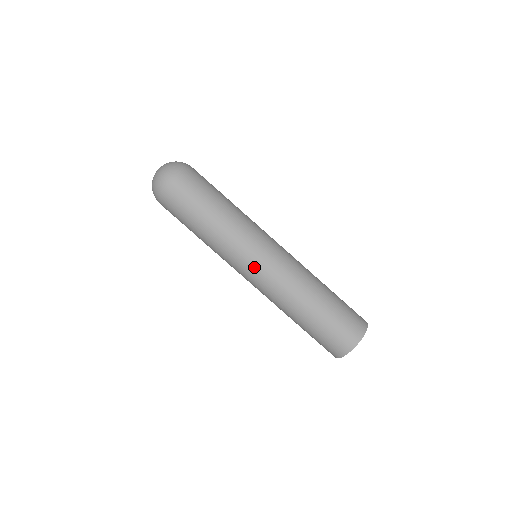
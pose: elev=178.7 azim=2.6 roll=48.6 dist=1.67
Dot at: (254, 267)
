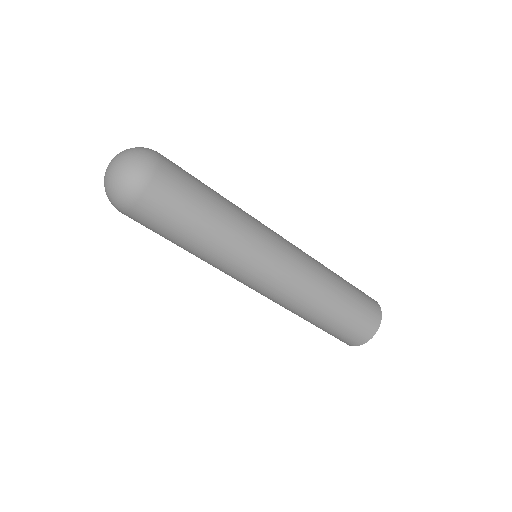
Dot at: (267, 275)
